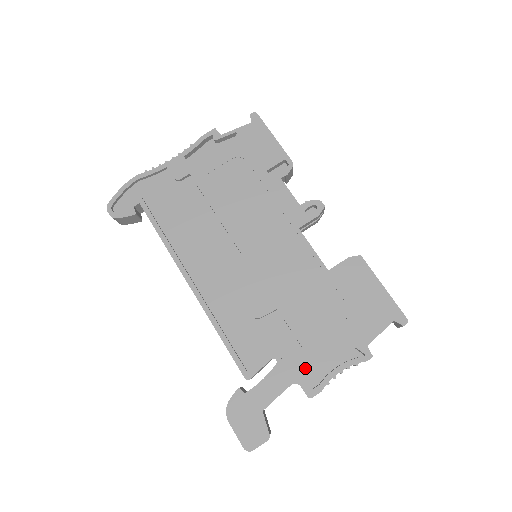
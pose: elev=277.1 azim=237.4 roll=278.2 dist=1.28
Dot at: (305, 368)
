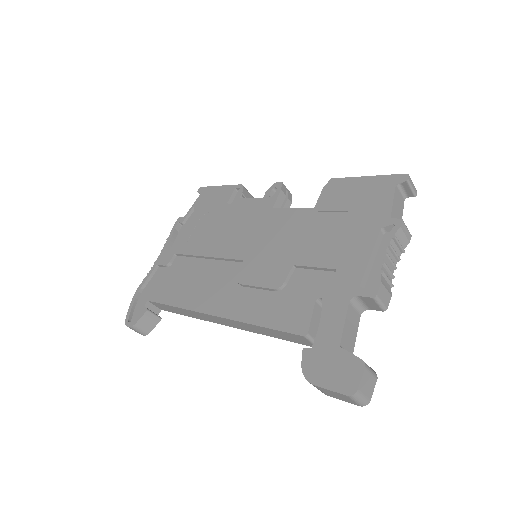
Dot at: (350, 280)
